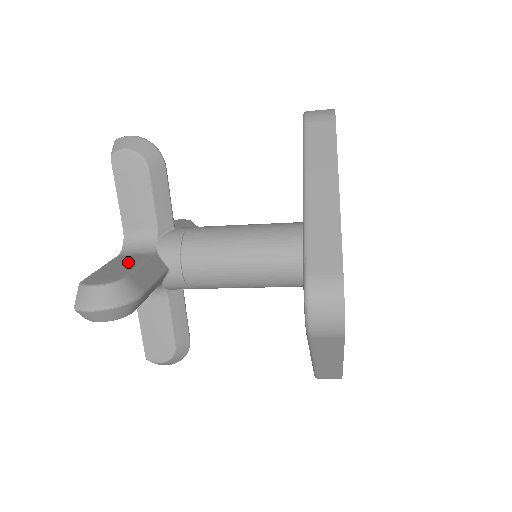
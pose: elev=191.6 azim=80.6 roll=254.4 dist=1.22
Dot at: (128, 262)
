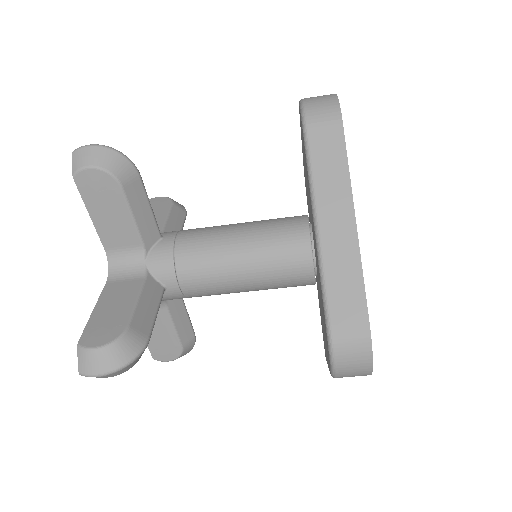
Dot at: (121, 297)
